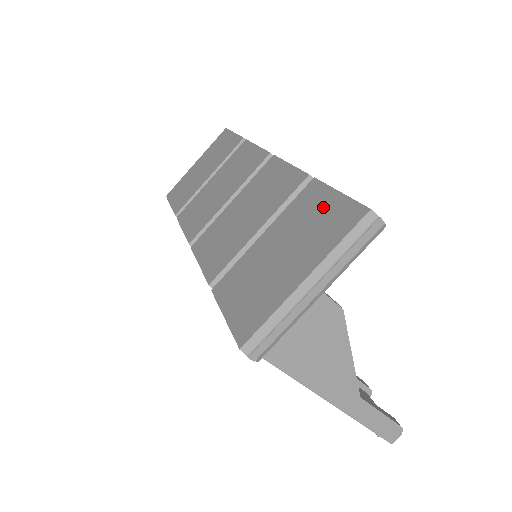
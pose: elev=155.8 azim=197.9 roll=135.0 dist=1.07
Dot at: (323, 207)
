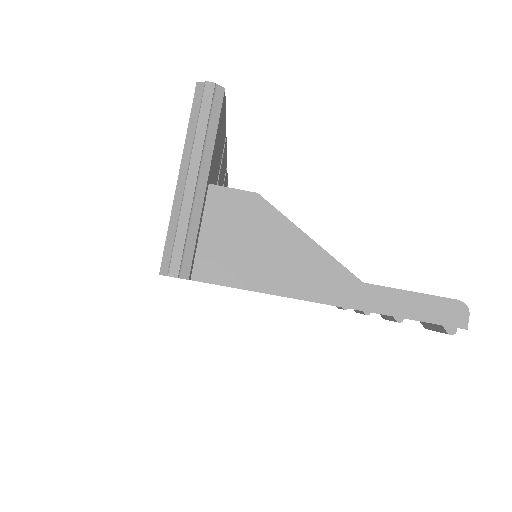
Dot at: occluded
